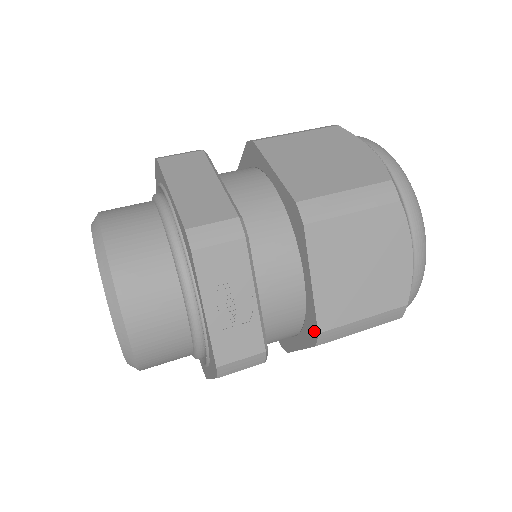
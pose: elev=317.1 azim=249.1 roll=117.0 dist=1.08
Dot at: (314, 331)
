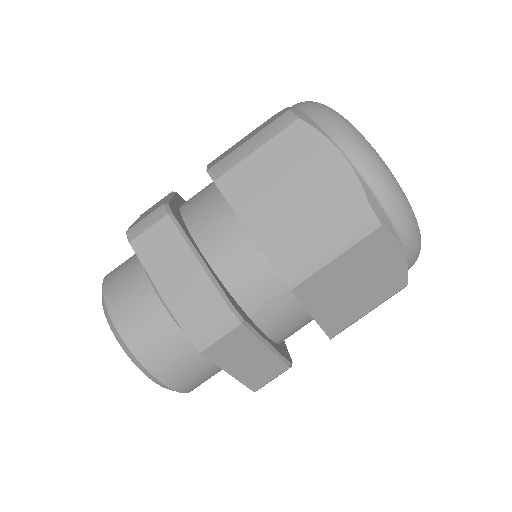
Dot at: occluded
